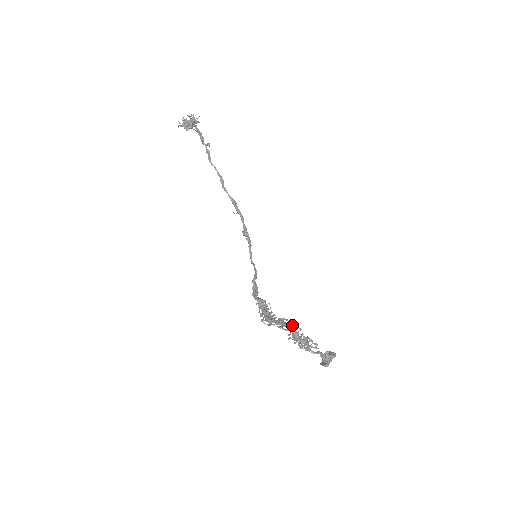
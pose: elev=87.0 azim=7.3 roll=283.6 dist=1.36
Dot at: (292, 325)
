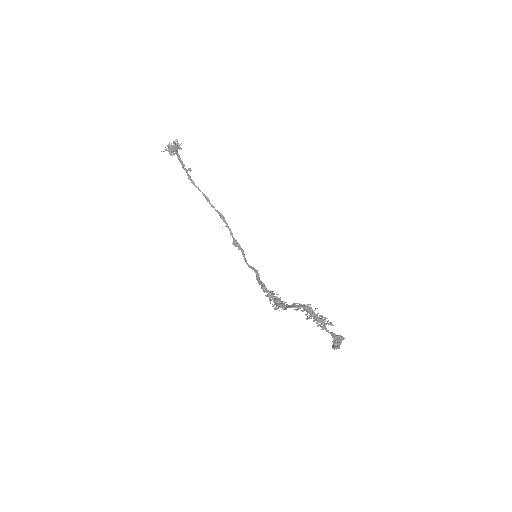
Dot at: (307, 306)
